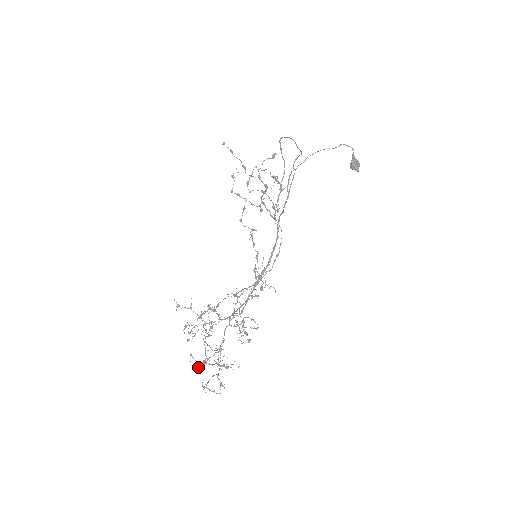
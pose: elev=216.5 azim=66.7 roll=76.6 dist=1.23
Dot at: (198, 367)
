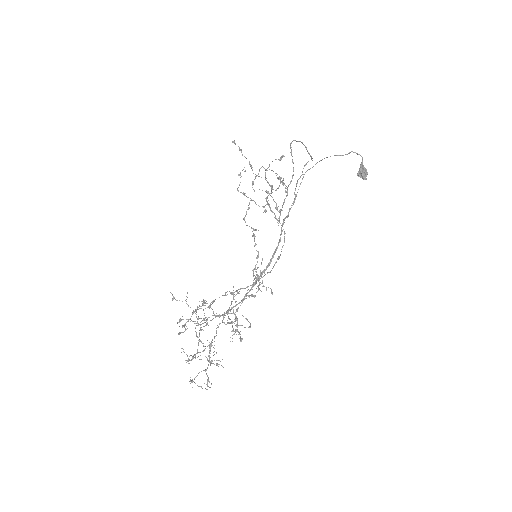
Dot at: (188, 361)
